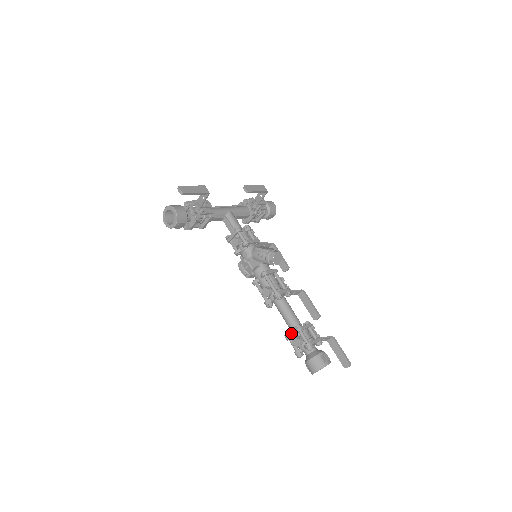
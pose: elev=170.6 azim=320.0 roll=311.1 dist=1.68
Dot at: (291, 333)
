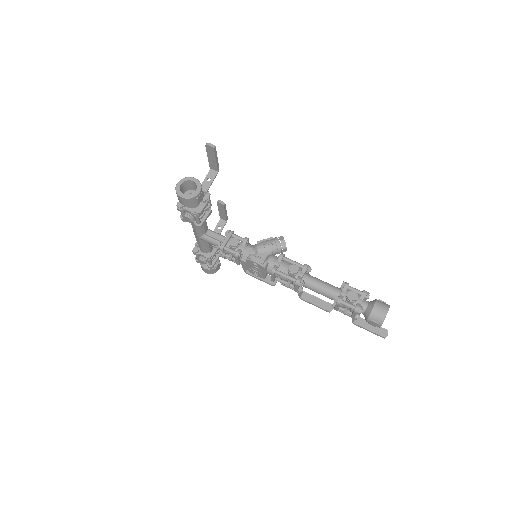
Dot at: (340, 294)
